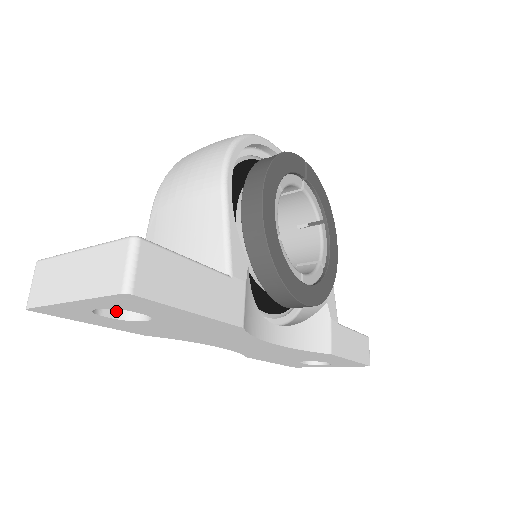
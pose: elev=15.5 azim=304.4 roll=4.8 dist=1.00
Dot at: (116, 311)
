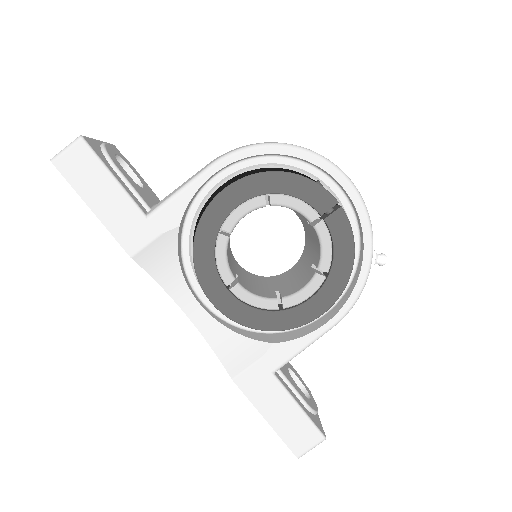
Dot at: occluded
